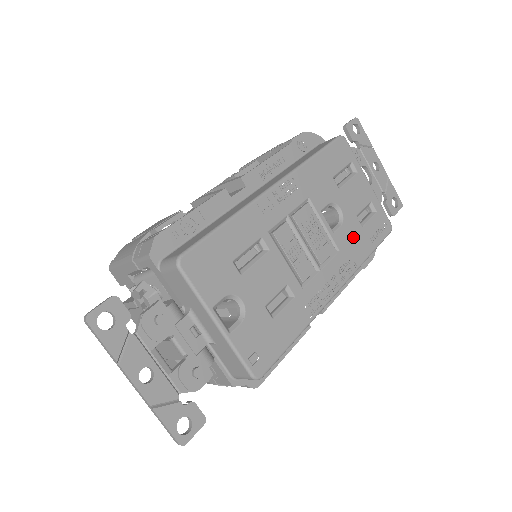
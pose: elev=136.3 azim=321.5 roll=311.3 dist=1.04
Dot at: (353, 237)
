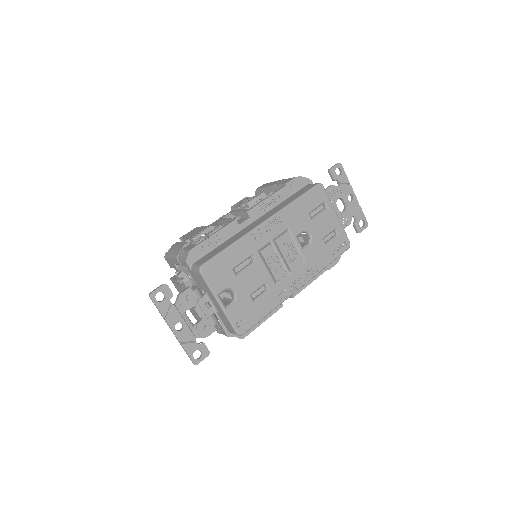
Dot at: (318, 253)
